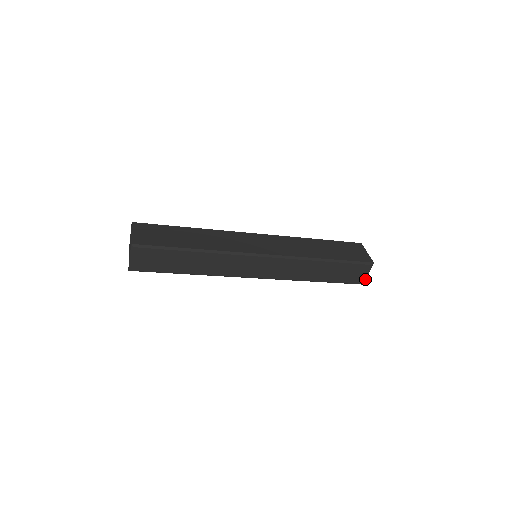
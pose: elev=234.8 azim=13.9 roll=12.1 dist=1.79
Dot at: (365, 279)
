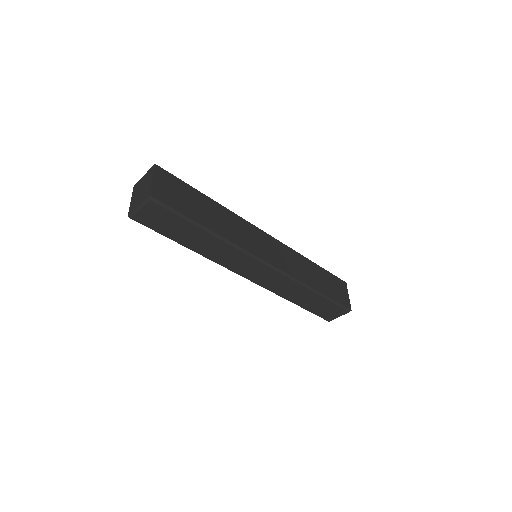
Dot at: occluded
